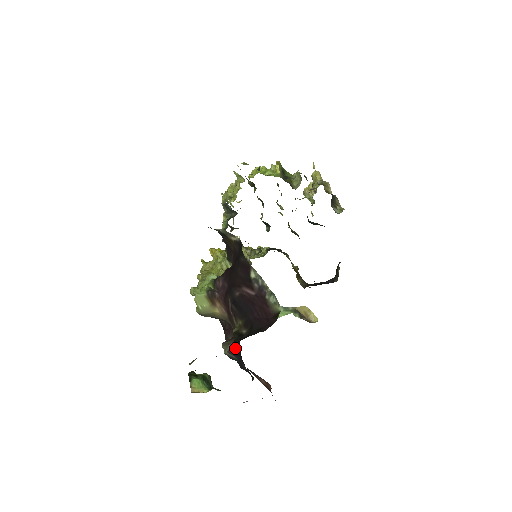
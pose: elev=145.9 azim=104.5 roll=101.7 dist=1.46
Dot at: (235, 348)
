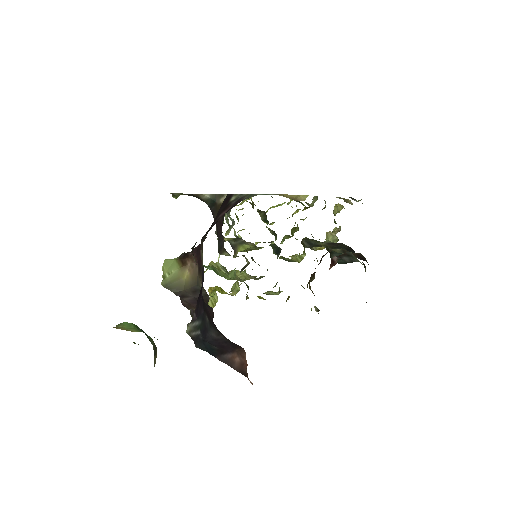
Dot at: (198, 298)
